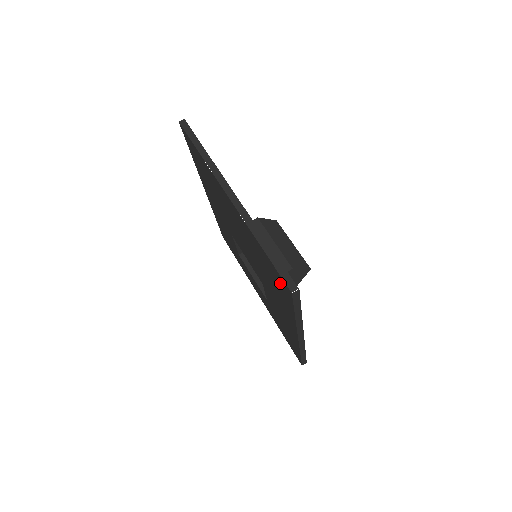
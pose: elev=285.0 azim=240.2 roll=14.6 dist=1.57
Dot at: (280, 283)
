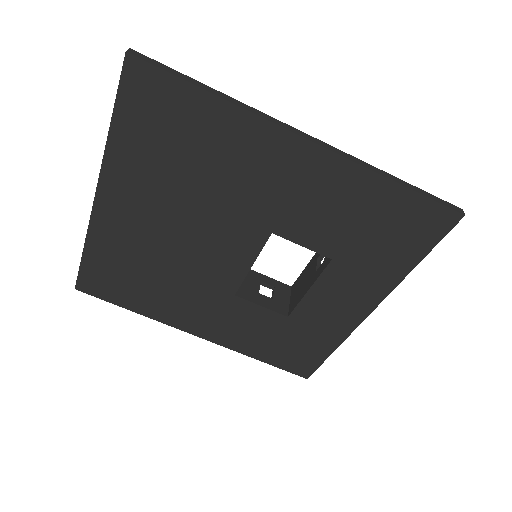
Dot at: (150, 100)
